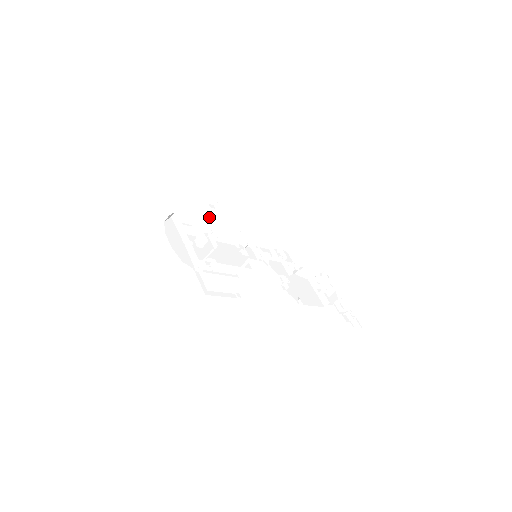
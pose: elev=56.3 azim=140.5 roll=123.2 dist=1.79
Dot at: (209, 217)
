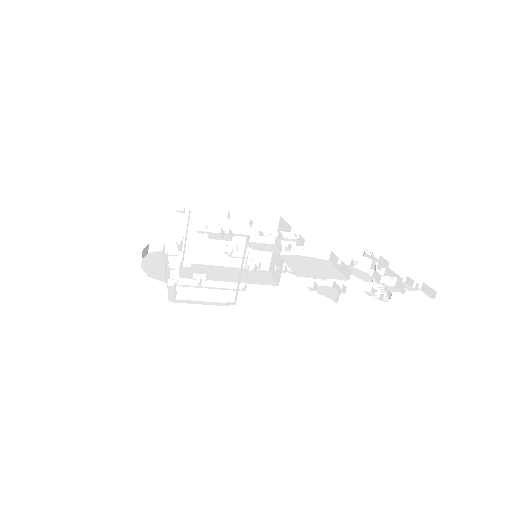
Dot at: occluded
